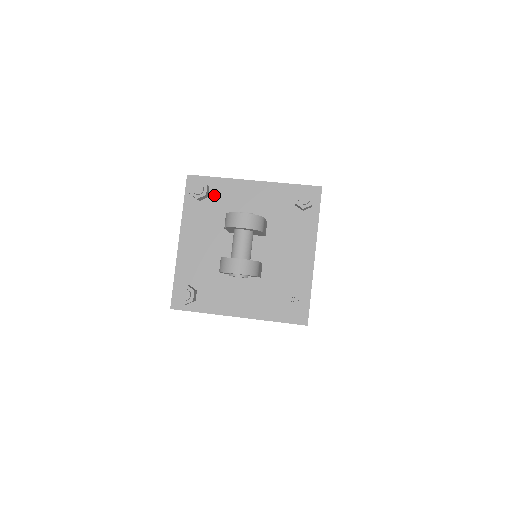
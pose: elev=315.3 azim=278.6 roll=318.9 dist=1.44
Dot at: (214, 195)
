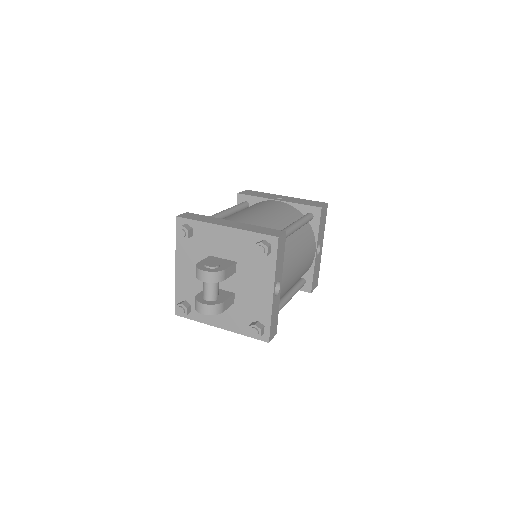
Dot at: (196, 235)
